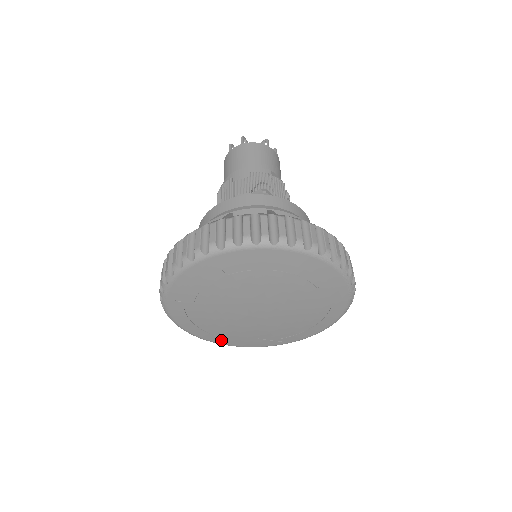
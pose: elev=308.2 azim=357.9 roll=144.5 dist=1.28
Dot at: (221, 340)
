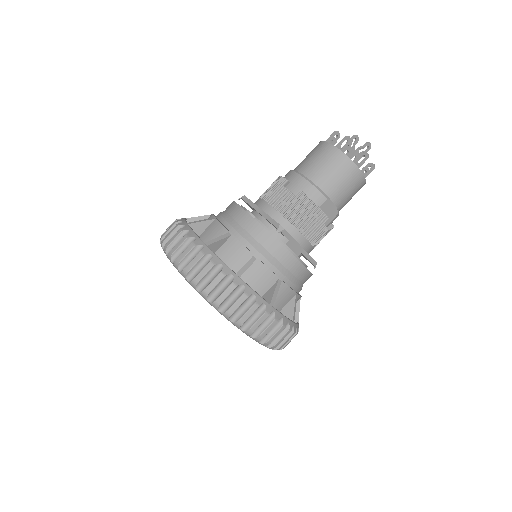
Dot at: occluded
